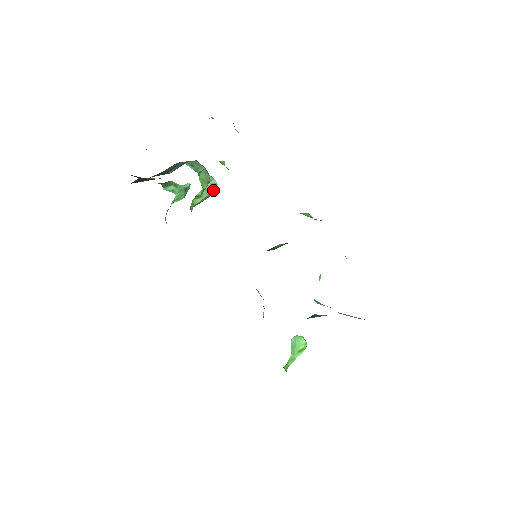
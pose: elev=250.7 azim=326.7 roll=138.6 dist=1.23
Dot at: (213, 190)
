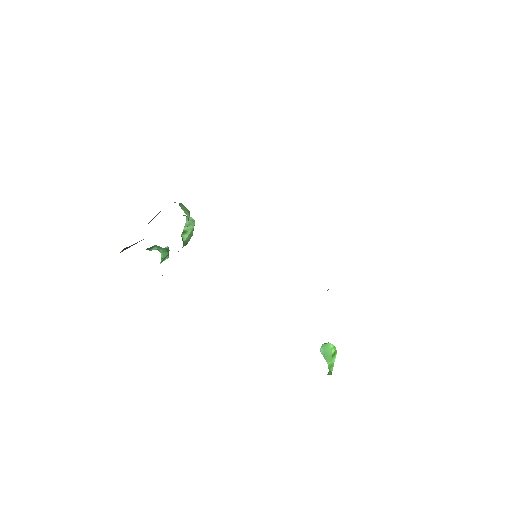
Dot at: occluded
